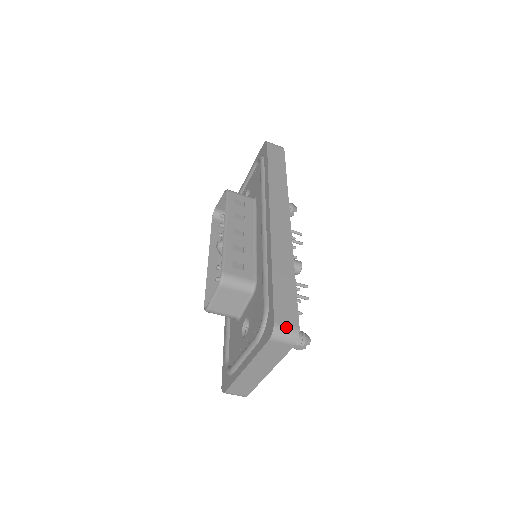
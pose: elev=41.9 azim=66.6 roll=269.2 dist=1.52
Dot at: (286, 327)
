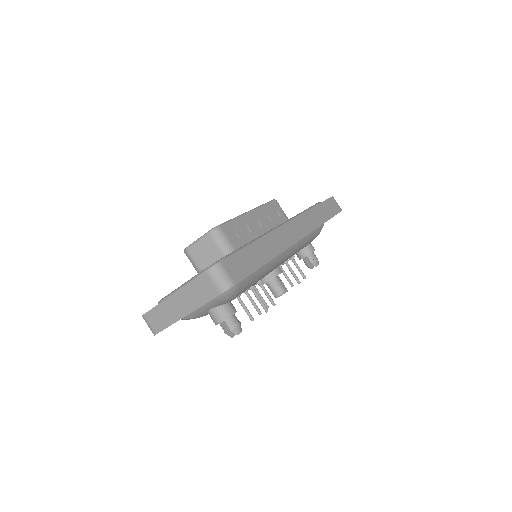
Dot at: (226, 273)
